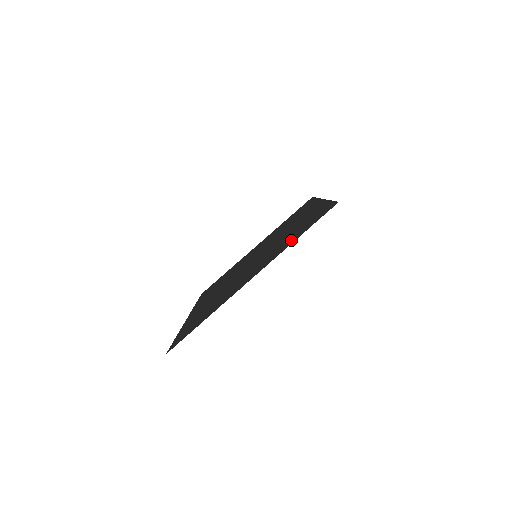
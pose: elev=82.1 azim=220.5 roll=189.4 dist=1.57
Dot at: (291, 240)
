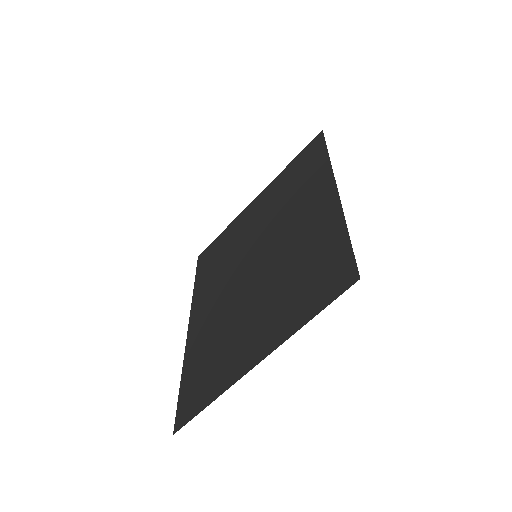
Dot at: (298, 310)
